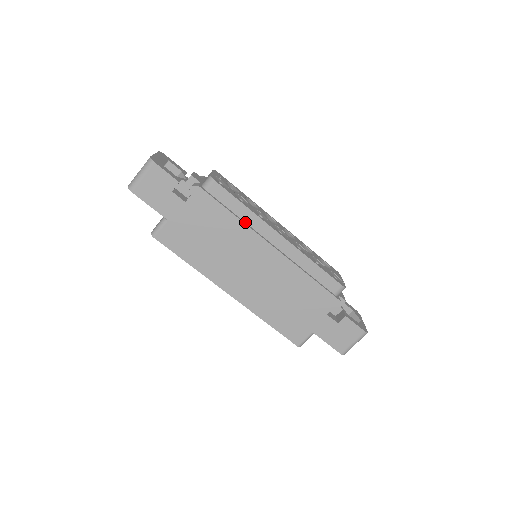
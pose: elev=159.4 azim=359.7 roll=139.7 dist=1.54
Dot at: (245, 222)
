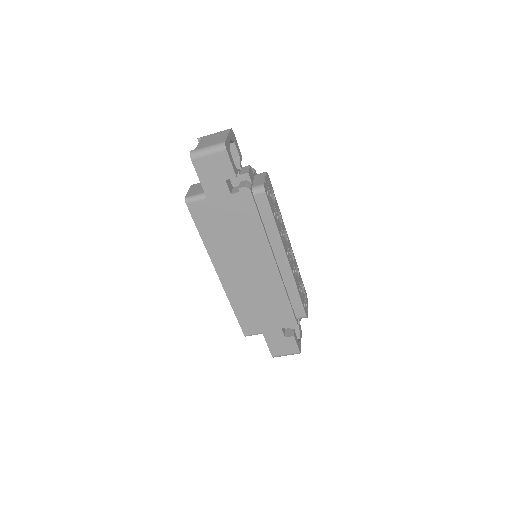
Dot at: (267, 234)
